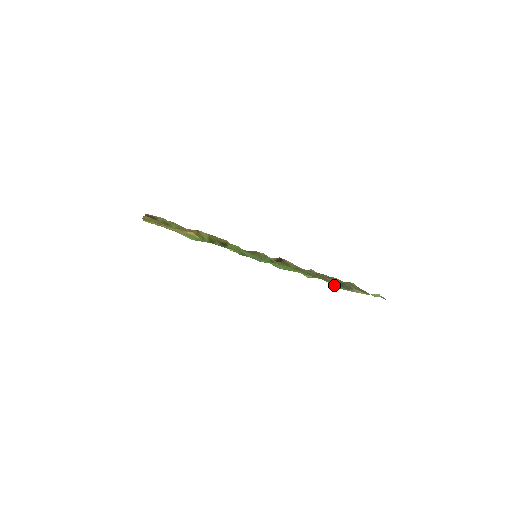
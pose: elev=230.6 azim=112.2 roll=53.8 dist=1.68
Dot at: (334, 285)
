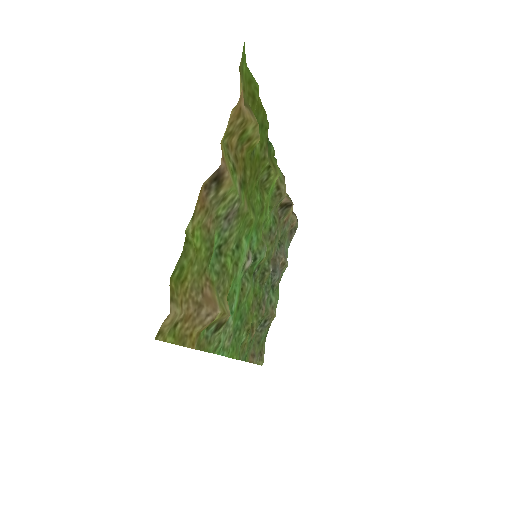
Dot at: occluded
